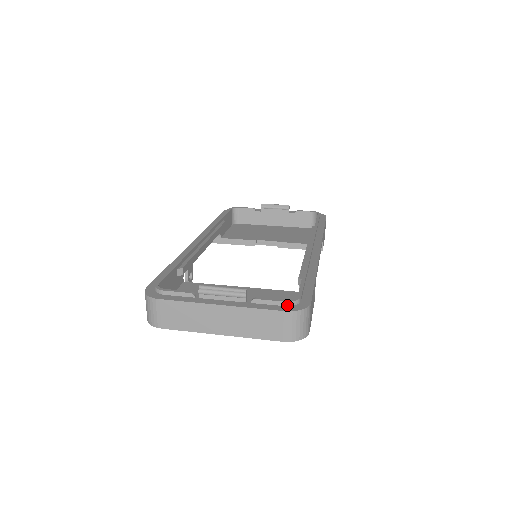
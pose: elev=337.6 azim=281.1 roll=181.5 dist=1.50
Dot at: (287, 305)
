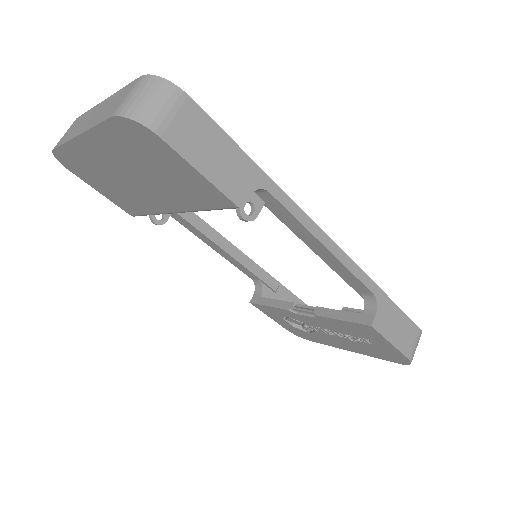
Dot at: occluded
